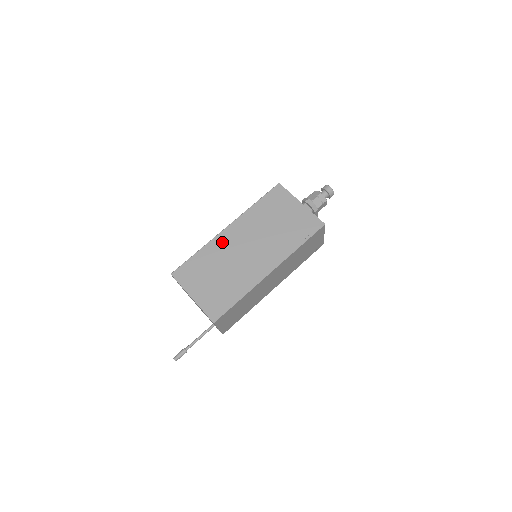
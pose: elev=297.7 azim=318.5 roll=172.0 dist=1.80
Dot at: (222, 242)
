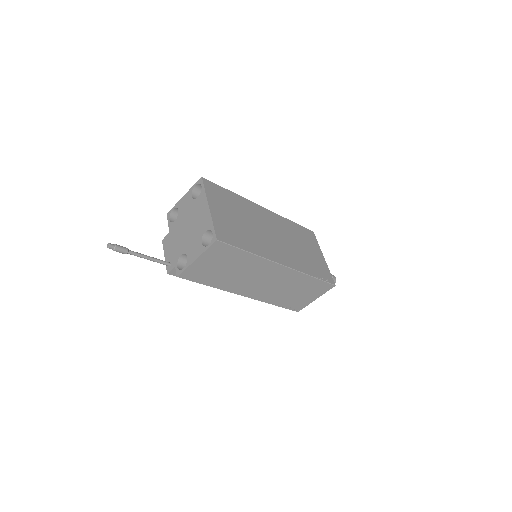
Dot at: (256, 210)
